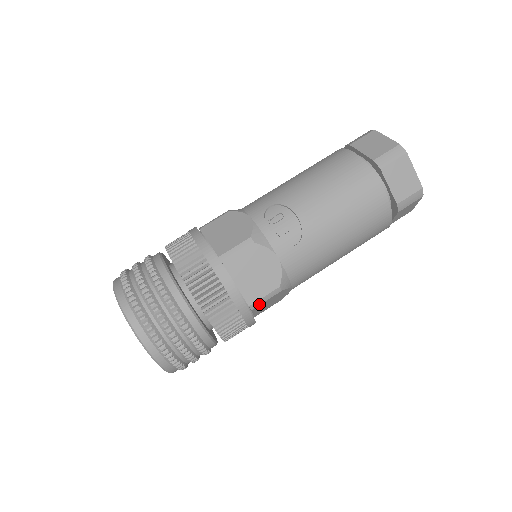
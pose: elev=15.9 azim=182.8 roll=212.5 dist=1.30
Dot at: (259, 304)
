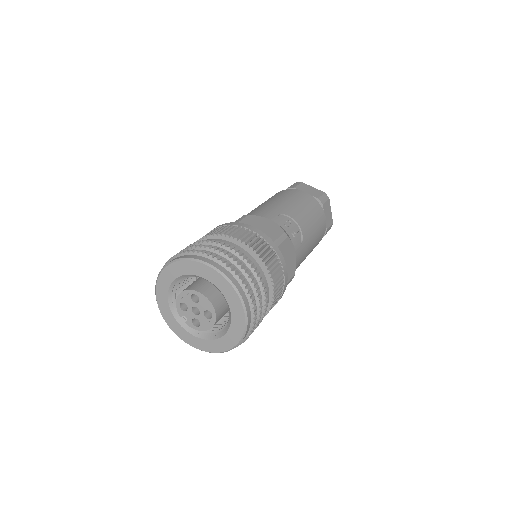
Dot at: occluded
